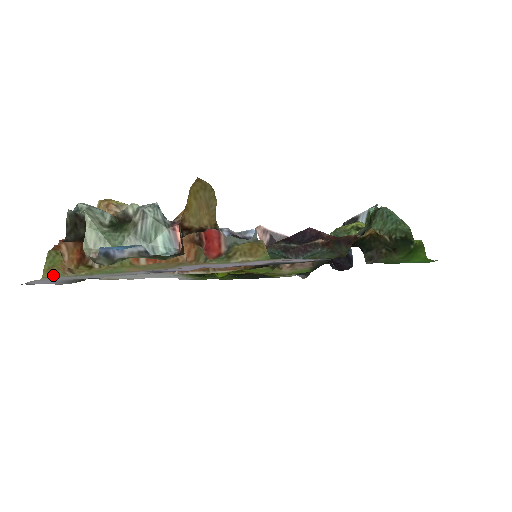
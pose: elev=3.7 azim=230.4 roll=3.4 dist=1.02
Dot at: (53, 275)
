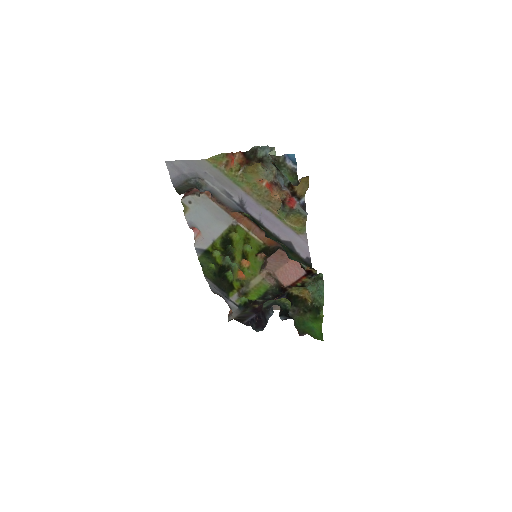
Dot at: (212, 162)
